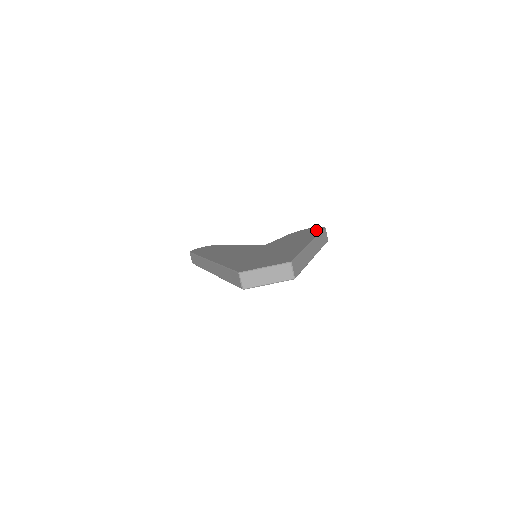
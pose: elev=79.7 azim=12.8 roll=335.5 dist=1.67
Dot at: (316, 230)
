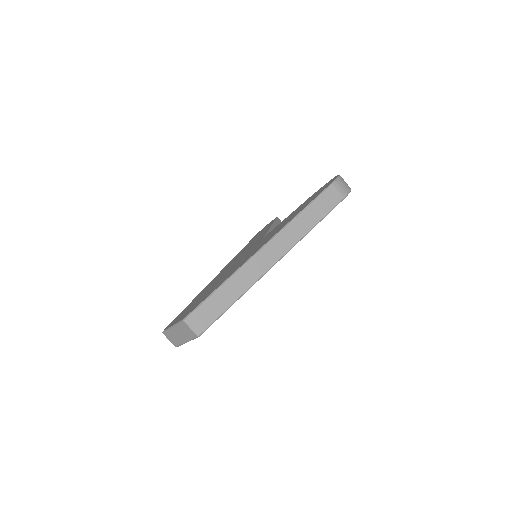
Dot at: (320, 191)
